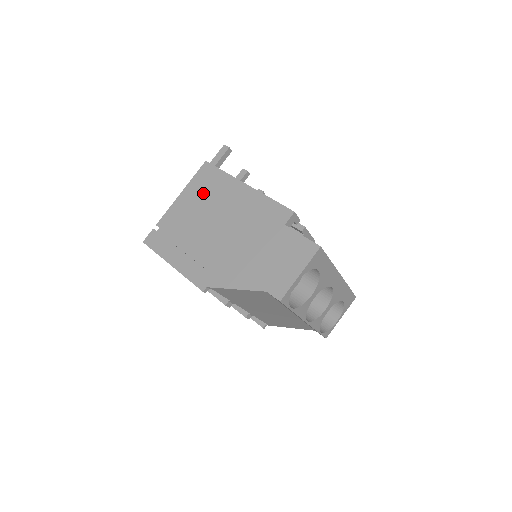
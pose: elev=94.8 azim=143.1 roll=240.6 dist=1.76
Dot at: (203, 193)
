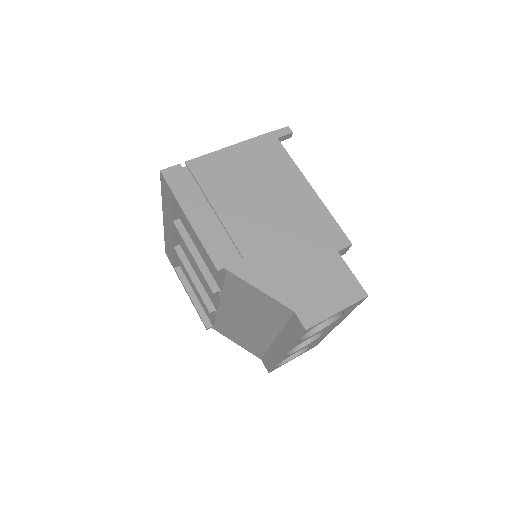
Dot at: (257, 163)
